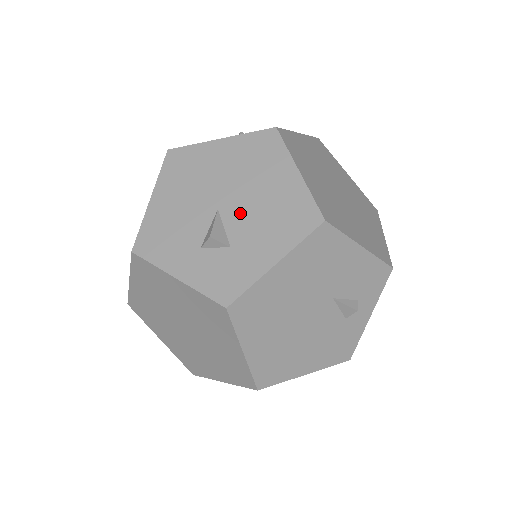
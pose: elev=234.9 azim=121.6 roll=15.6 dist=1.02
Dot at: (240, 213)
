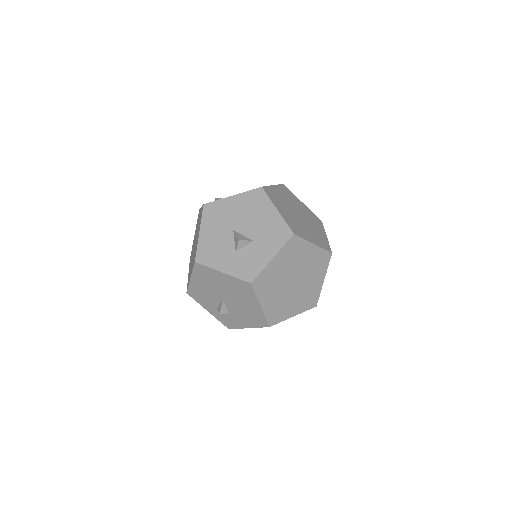
Dot at: (233, 306)
